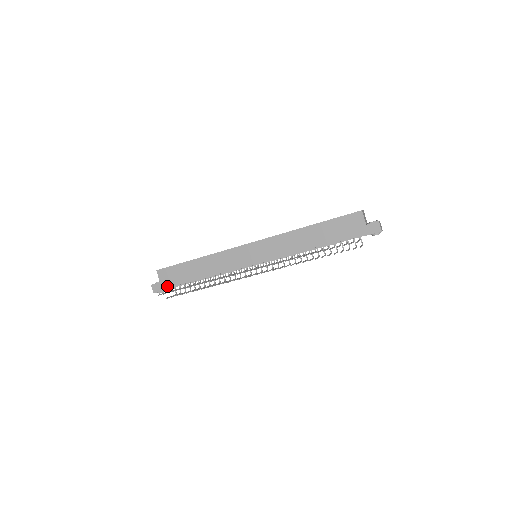
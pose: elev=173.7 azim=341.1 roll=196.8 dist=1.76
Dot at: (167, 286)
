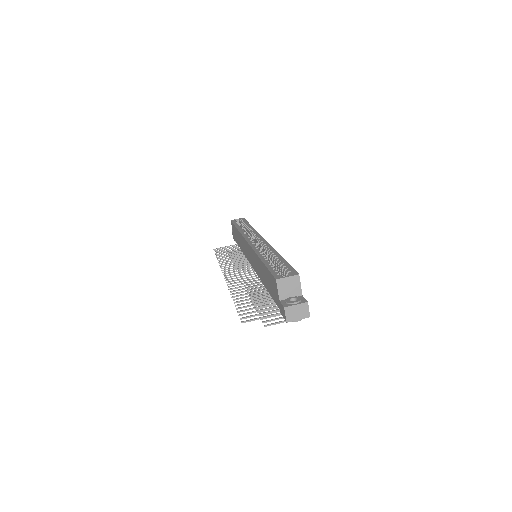
Dot at: occluded
